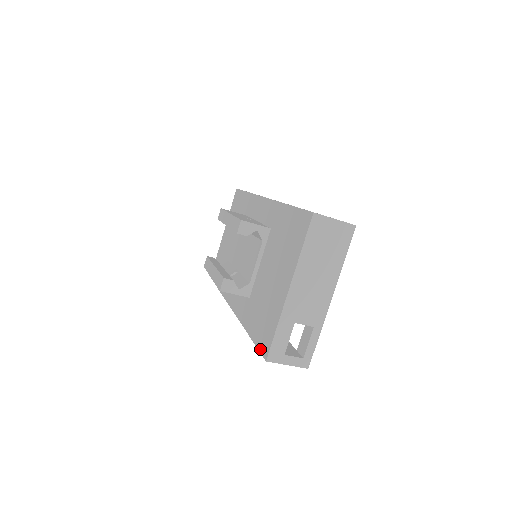
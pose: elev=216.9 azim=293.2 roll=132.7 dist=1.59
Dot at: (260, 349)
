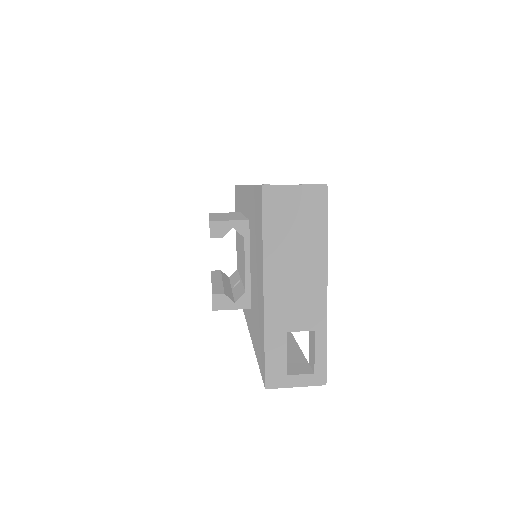
Dot at: (261, 373)
